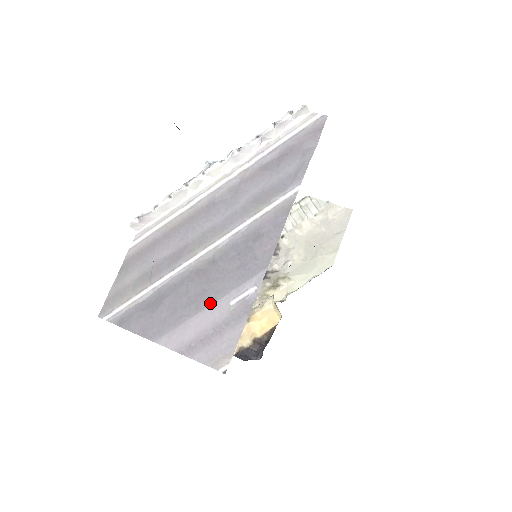
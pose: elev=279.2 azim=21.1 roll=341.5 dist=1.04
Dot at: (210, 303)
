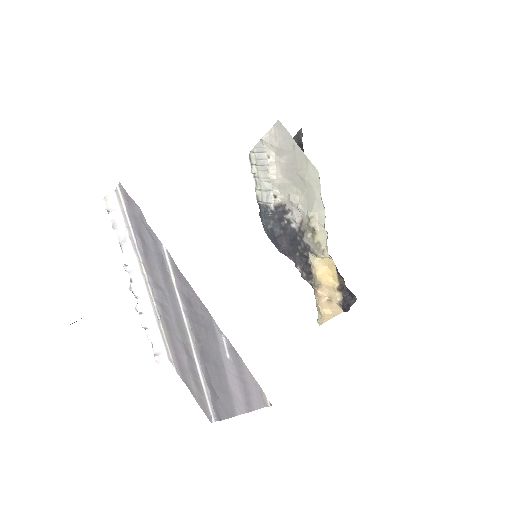
Dot at: (223, 368)
